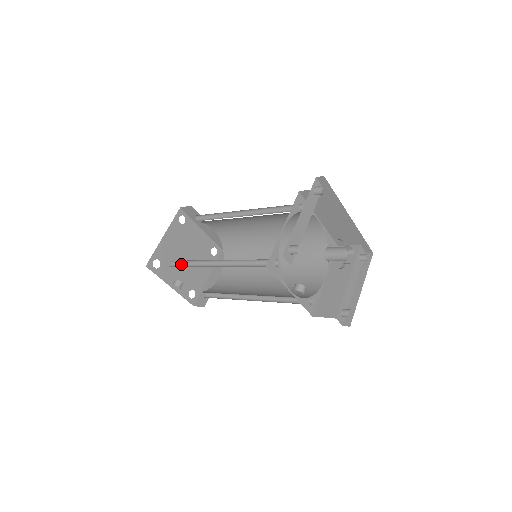
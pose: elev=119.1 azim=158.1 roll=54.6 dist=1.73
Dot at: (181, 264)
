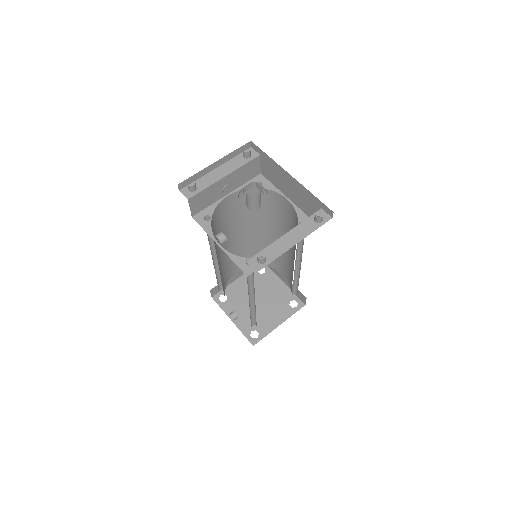
Dot at: occluded
